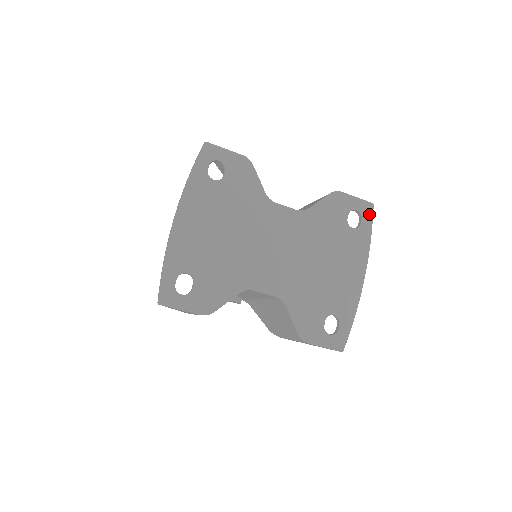
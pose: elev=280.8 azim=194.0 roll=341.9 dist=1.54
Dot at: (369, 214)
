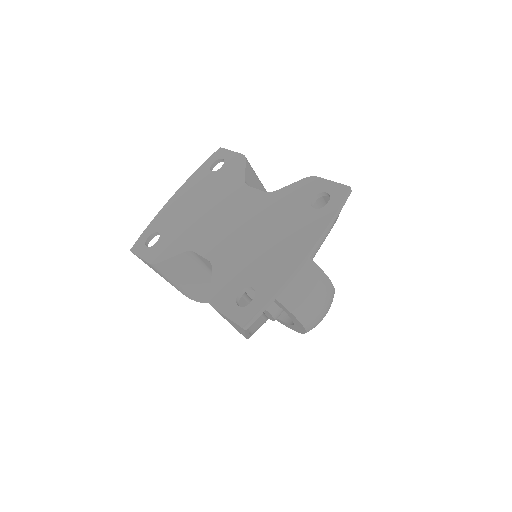
Dot at: (340, 196)
